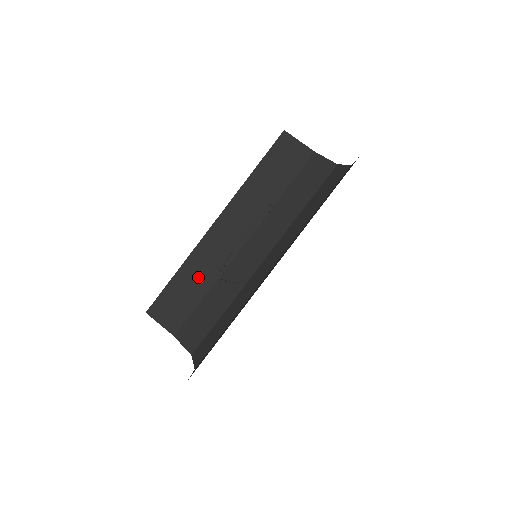
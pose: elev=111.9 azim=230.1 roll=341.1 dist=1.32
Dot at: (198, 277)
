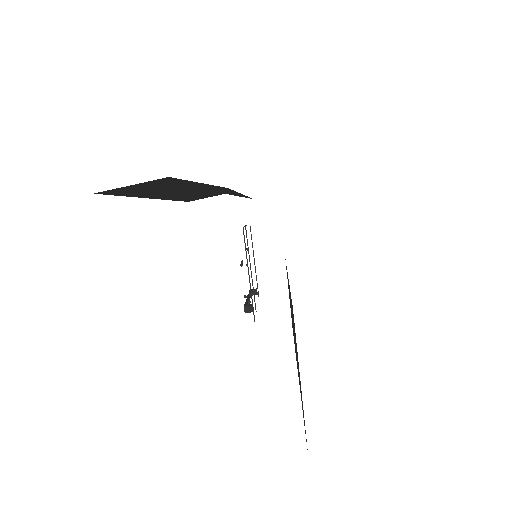
Dot at: occluded
